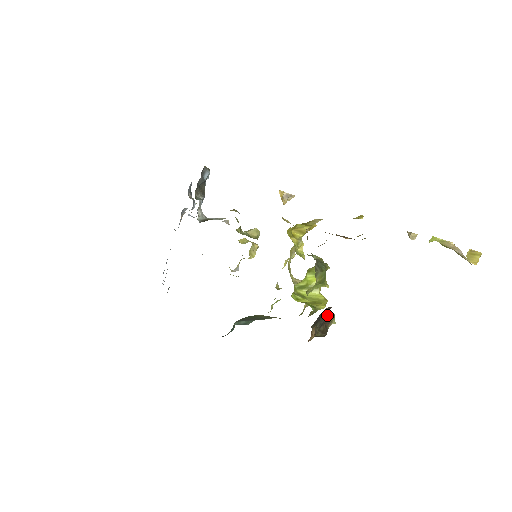
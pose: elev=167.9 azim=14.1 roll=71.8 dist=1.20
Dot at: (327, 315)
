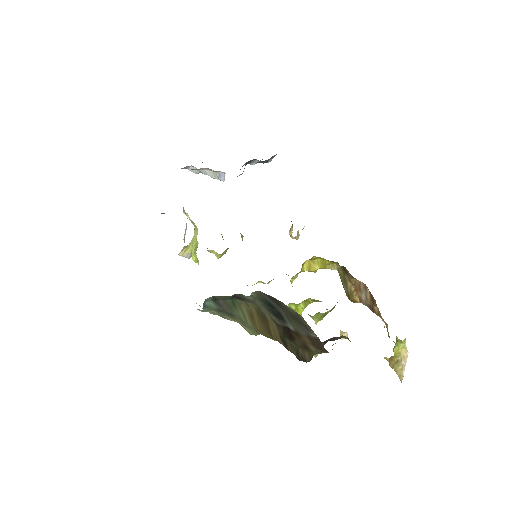
Dot at: (324, 344)
